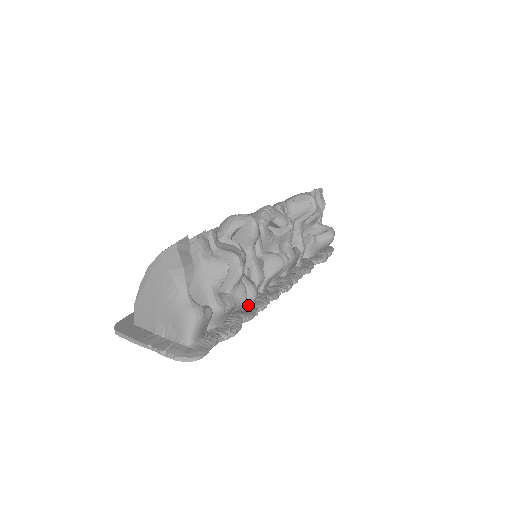
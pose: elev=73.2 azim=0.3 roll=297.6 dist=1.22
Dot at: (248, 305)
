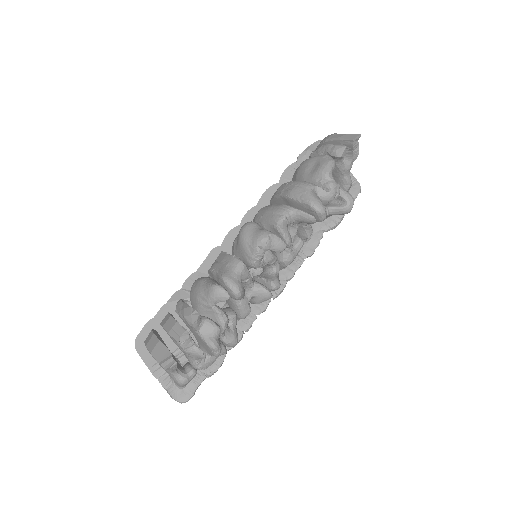
Dot at: occluded
